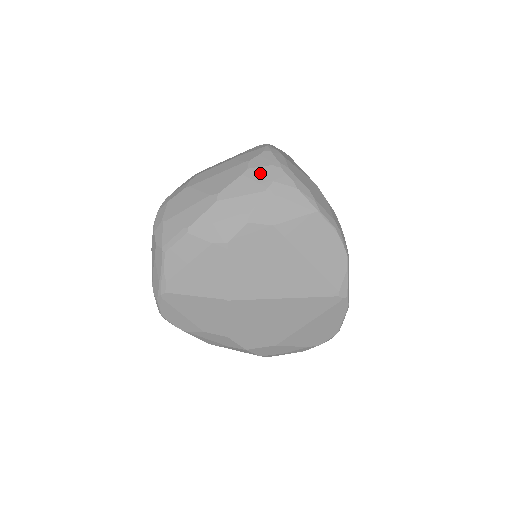
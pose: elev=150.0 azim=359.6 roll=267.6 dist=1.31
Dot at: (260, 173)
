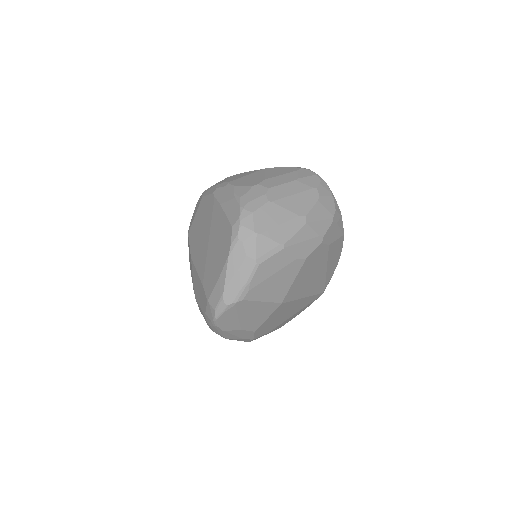
Dot at: (327, 202)
